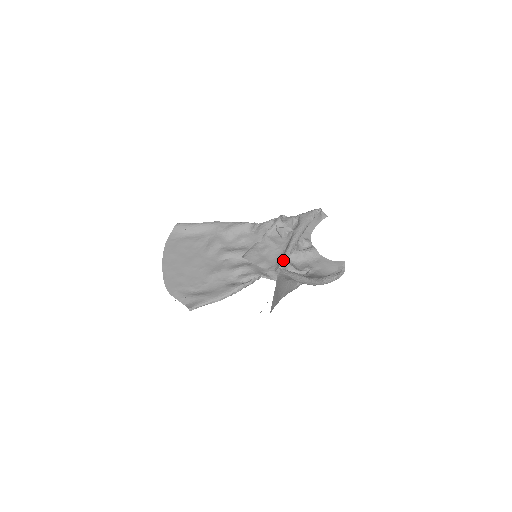
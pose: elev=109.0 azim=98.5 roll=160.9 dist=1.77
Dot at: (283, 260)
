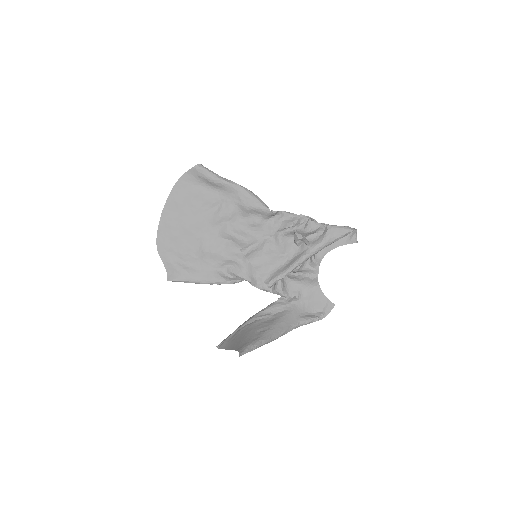
Dot at: (277, 278)
